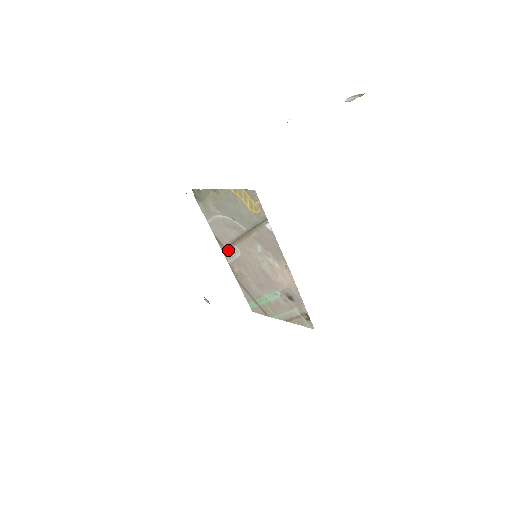
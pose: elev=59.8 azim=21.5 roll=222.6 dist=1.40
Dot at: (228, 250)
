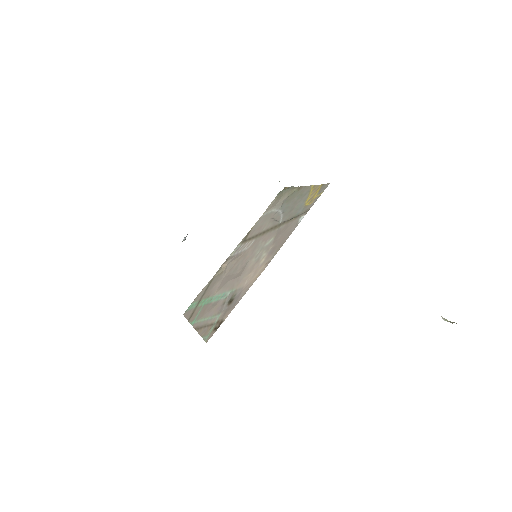
Dot at: (244, 243)
